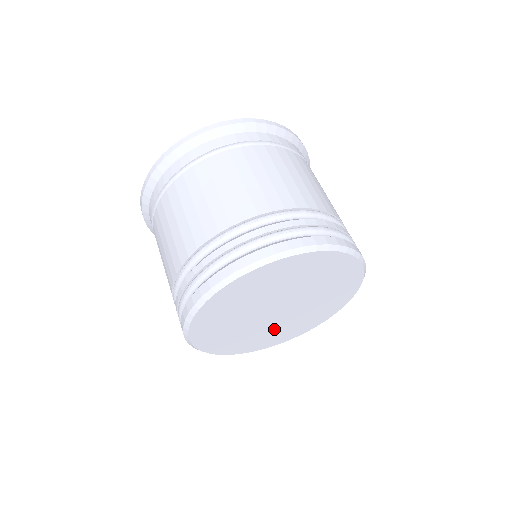
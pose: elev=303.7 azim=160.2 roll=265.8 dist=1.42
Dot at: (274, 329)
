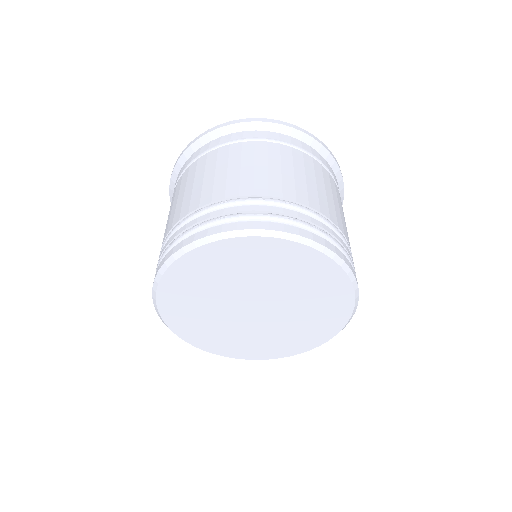
Dot at: (244, 334)
